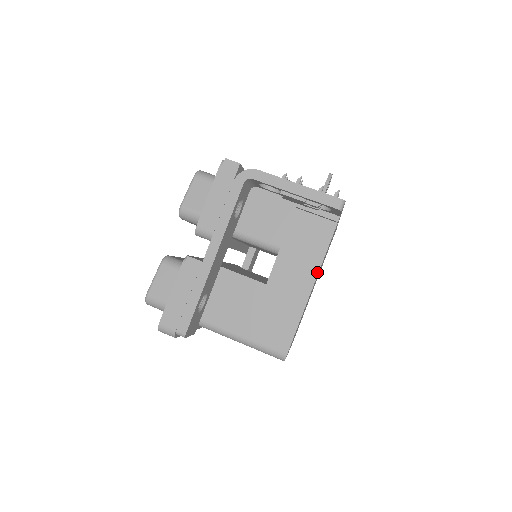
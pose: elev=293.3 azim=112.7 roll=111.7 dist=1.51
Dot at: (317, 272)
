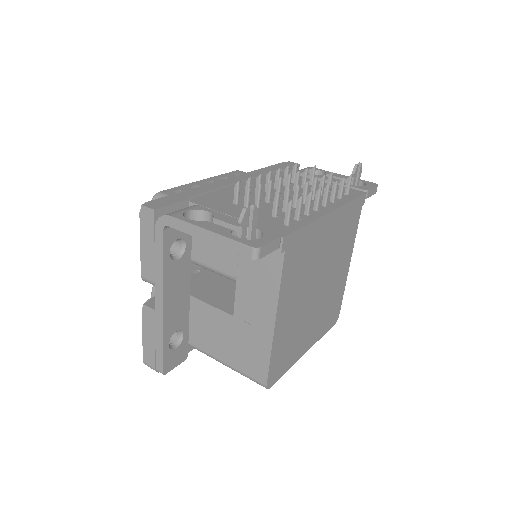
Dot at: (276, 306)
